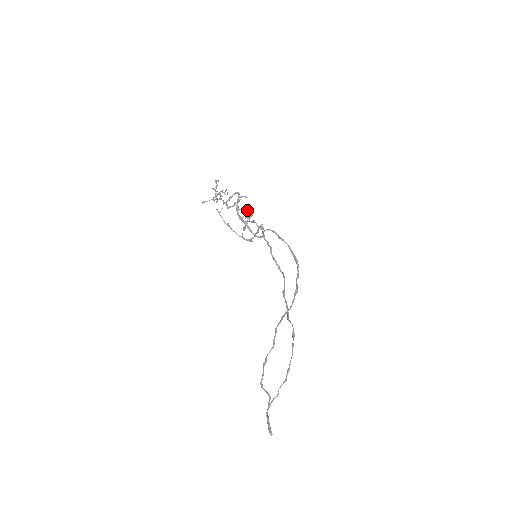
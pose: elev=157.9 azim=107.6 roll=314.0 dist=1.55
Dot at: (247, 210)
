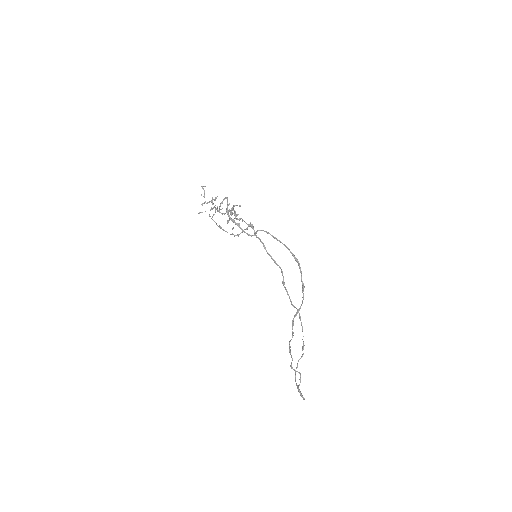
Dot at: (234, 210)
